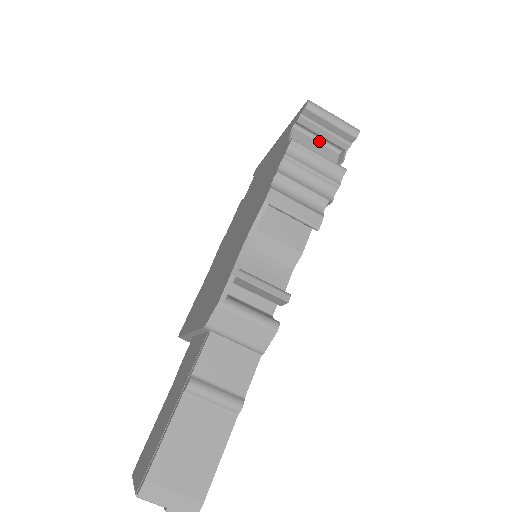
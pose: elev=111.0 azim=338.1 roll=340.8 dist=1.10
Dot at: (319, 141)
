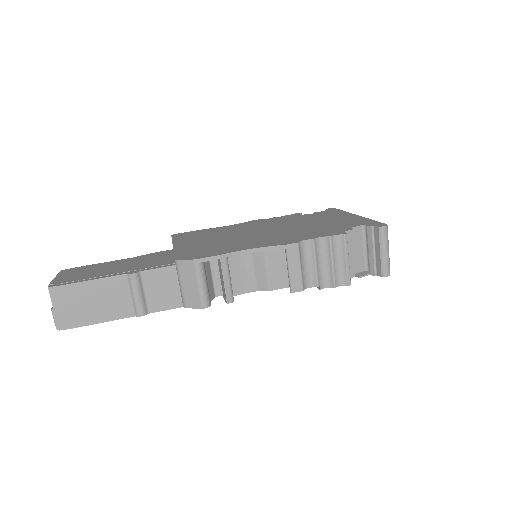
Dot at: (365, 250)
